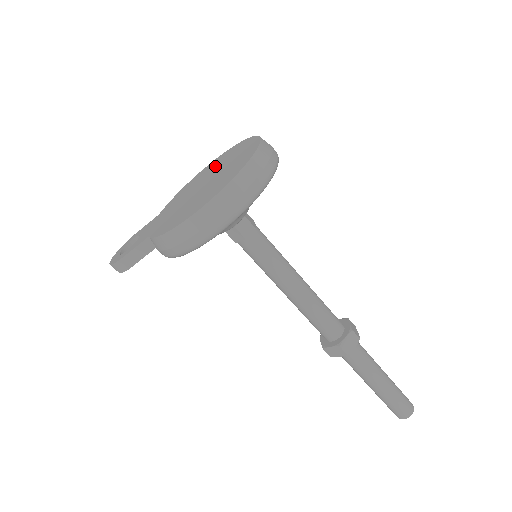
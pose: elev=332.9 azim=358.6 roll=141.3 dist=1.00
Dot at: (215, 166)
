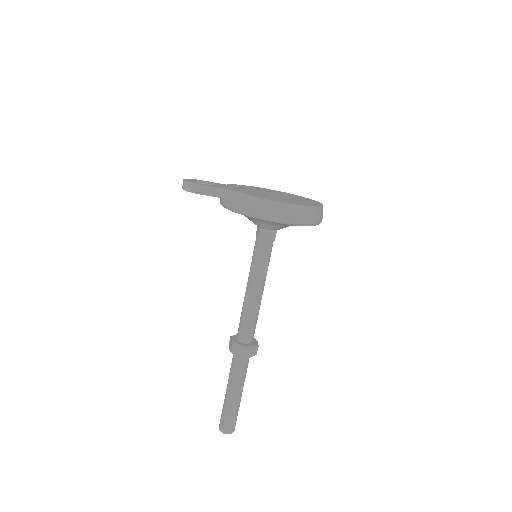
Dot at: (277, 192)
